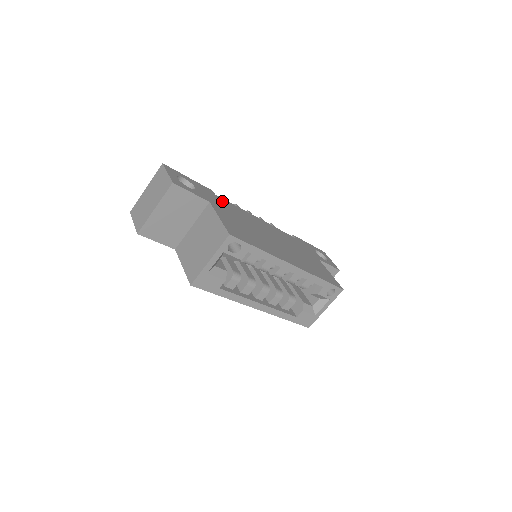
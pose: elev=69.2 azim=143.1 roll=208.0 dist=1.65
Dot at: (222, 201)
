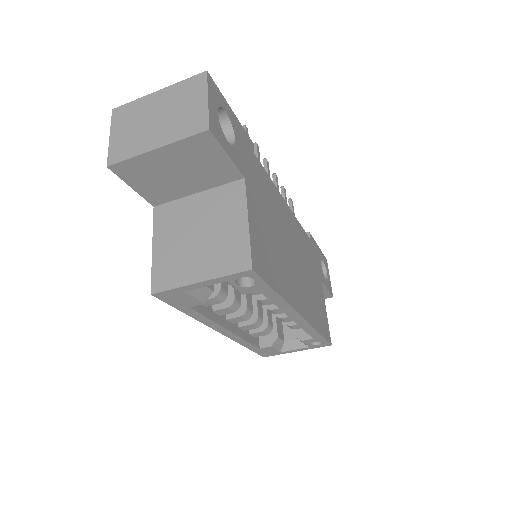
Dot at: (259, 170)
